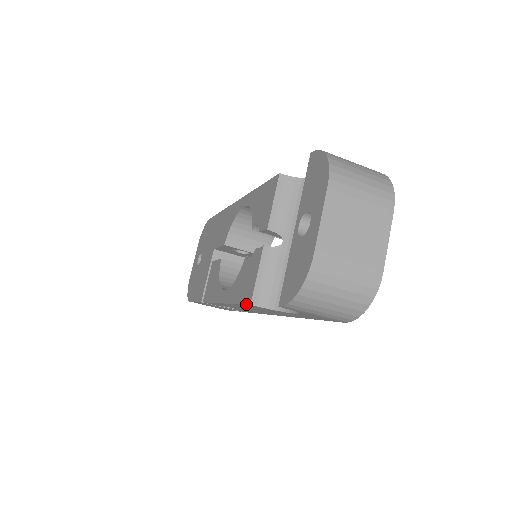
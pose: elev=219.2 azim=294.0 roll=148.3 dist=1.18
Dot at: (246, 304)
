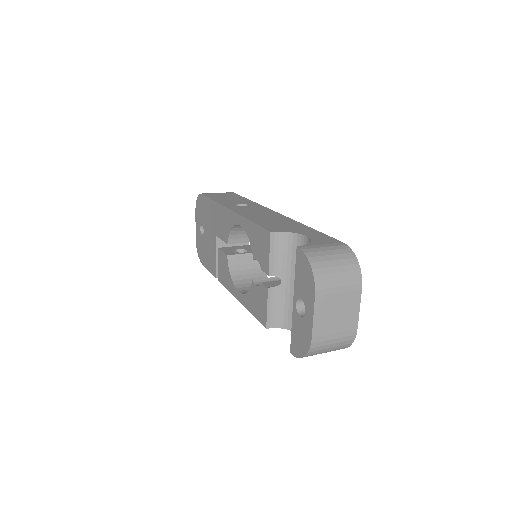
Dot at: occluded
